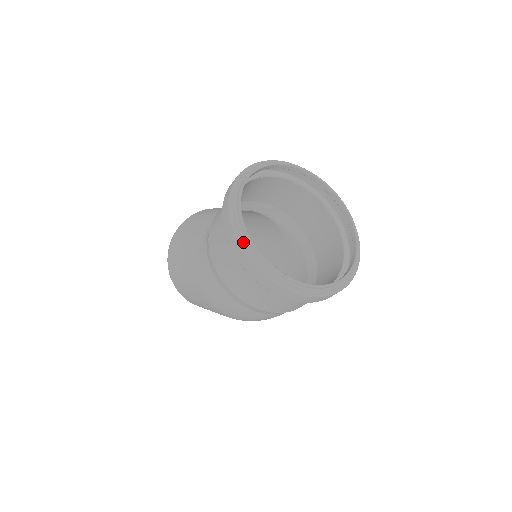
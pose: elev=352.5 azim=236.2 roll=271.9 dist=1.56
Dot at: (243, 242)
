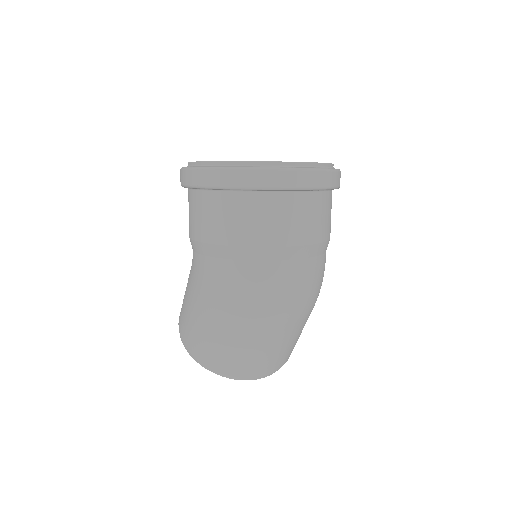
Dot at: (199, 167)
